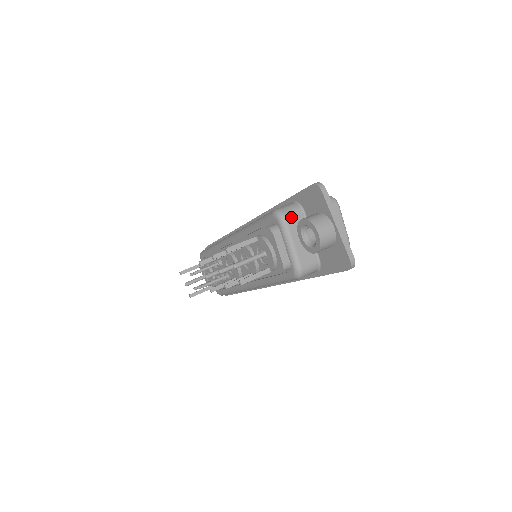
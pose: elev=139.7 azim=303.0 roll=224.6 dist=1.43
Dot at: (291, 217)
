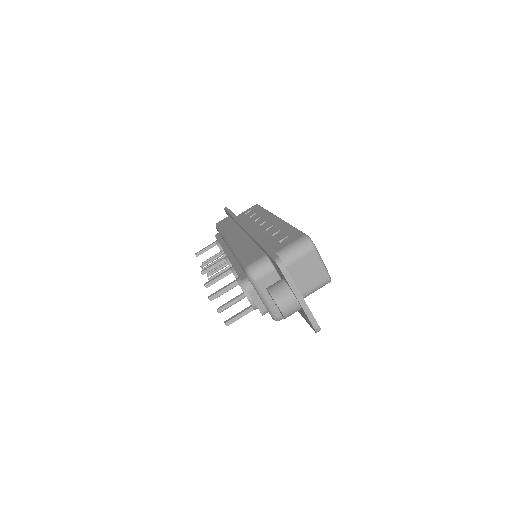
Dot at: (261, 277)
